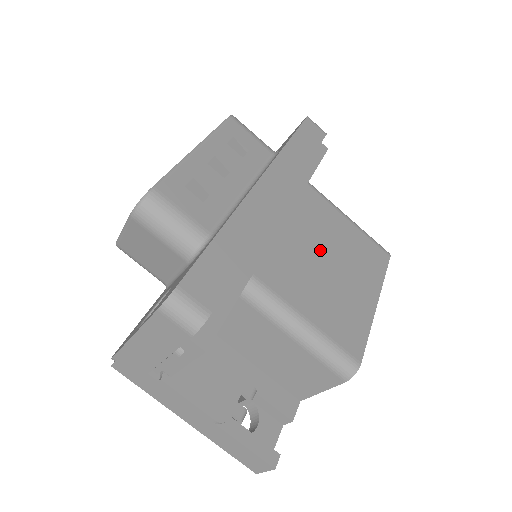
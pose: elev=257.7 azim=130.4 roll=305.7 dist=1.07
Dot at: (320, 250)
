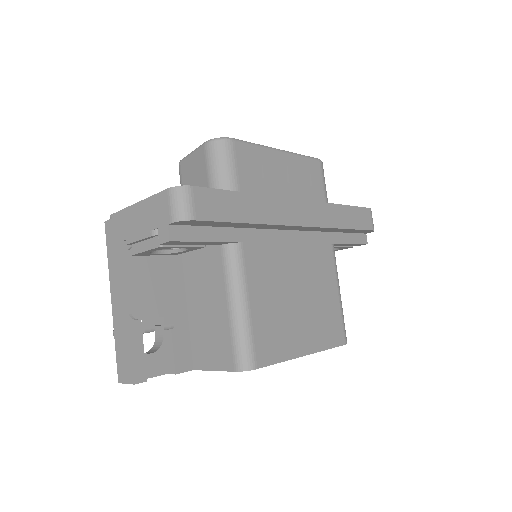
Dot at: (300, 283)
